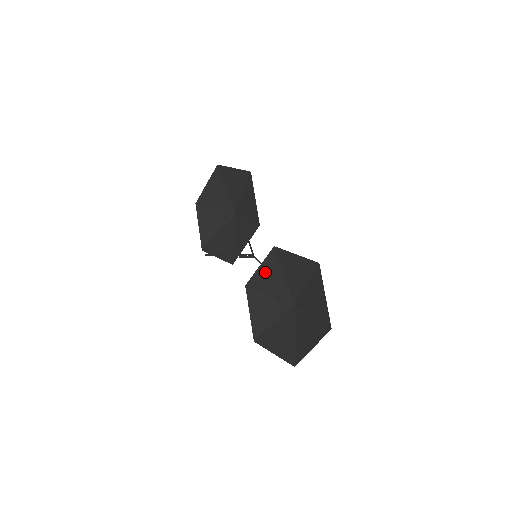
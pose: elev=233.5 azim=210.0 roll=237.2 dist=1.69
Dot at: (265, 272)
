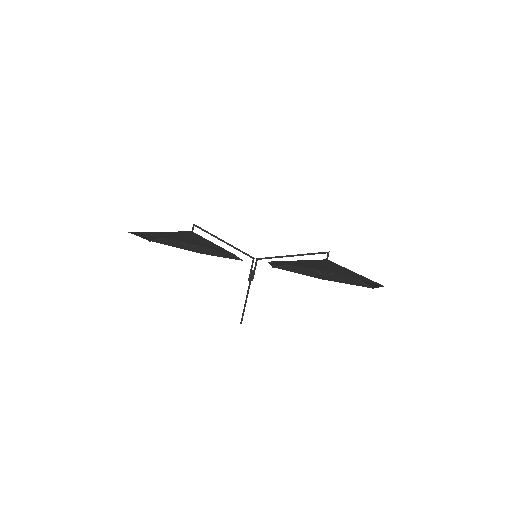
Dot at: occluded
